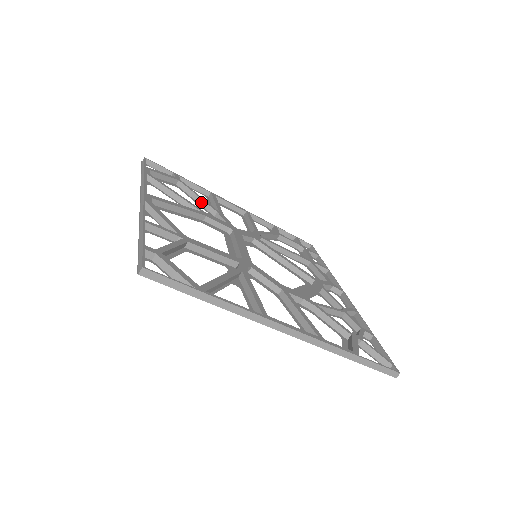
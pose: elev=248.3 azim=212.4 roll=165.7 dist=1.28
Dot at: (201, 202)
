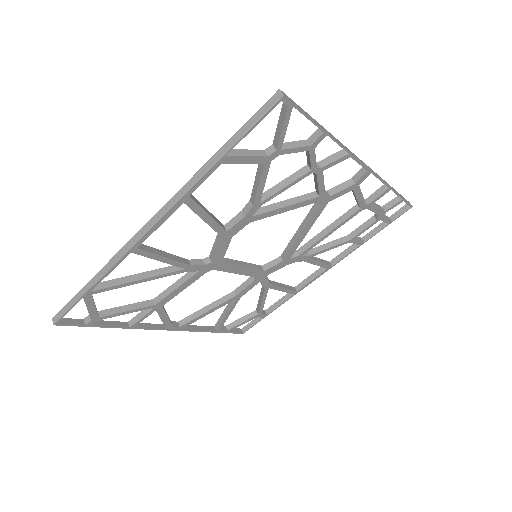
Dot at: (261, 297)
